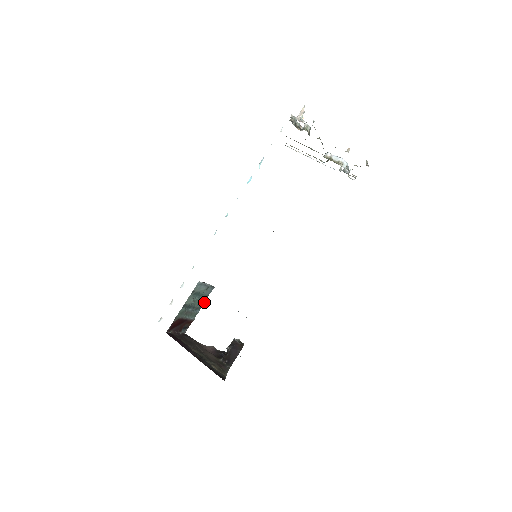
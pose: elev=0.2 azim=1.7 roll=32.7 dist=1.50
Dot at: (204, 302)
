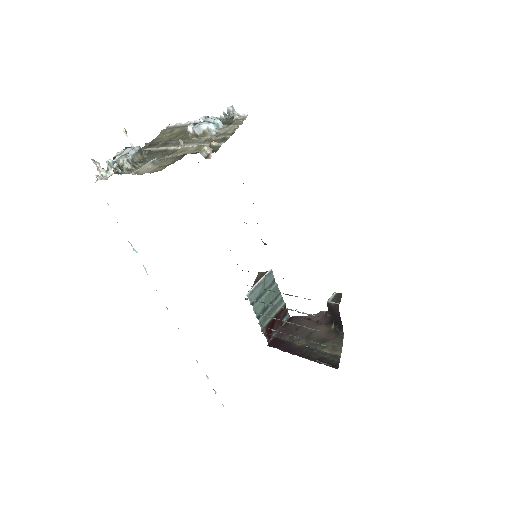
Dot at: (277, 286)
